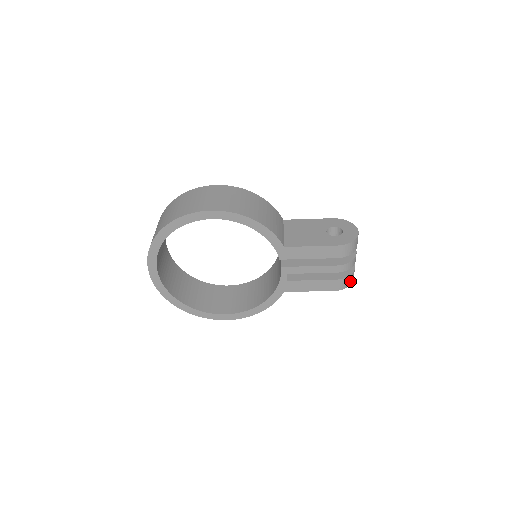
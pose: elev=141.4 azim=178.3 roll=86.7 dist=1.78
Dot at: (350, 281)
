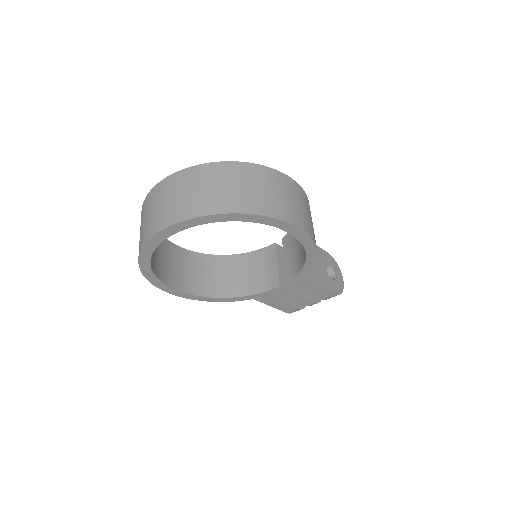
Dot at: occluded
